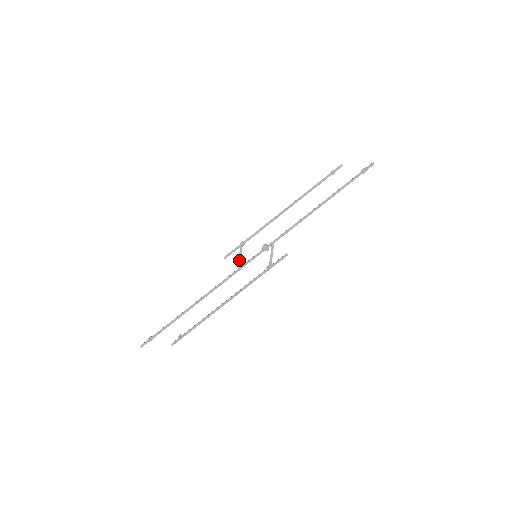
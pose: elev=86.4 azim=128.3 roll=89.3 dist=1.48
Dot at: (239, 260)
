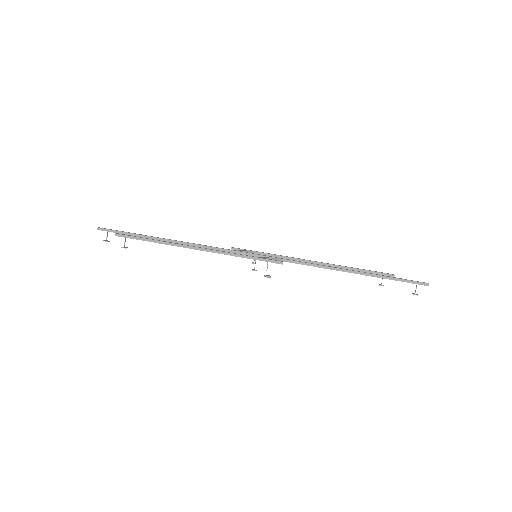
Dot at: (240, 250)
